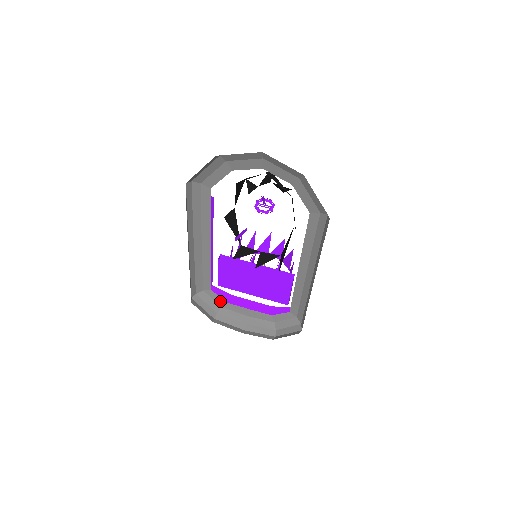
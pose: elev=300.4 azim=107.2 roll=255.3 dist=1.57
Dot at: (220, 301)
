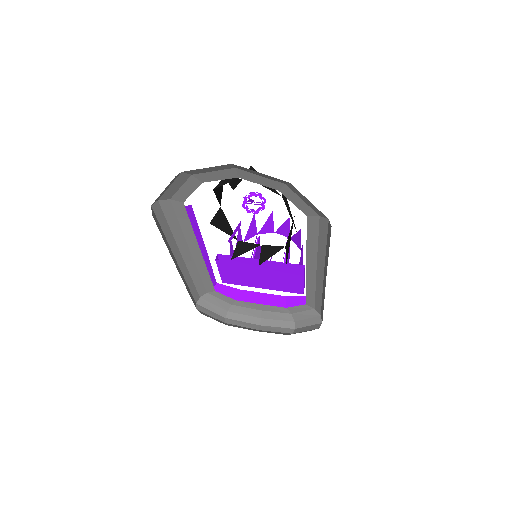
Dot at: (228, 300)
